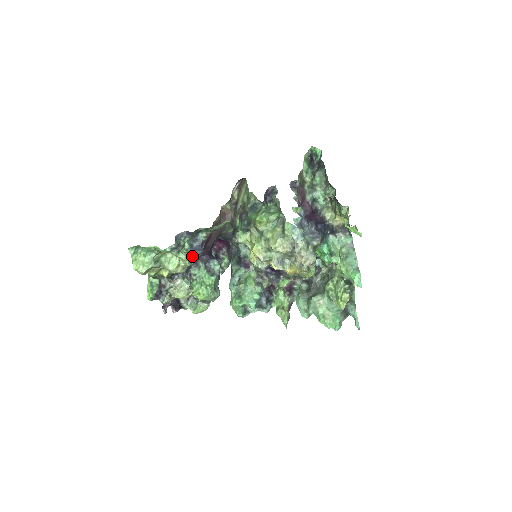
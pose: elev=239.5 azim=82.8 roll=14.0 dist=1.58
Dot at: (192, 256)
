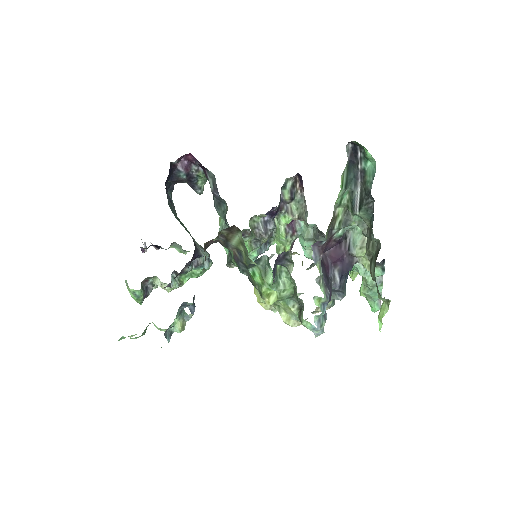
Dot at: (185, 318)
